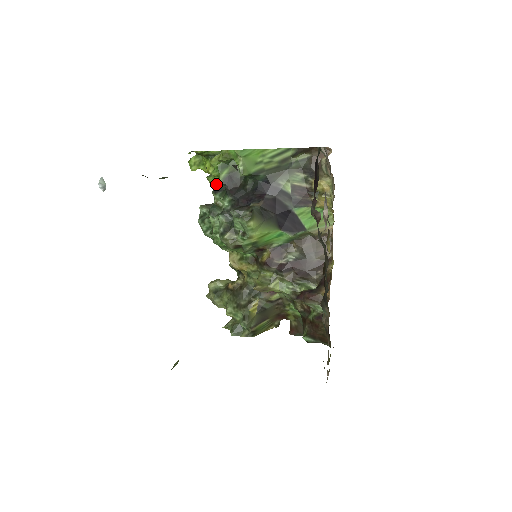
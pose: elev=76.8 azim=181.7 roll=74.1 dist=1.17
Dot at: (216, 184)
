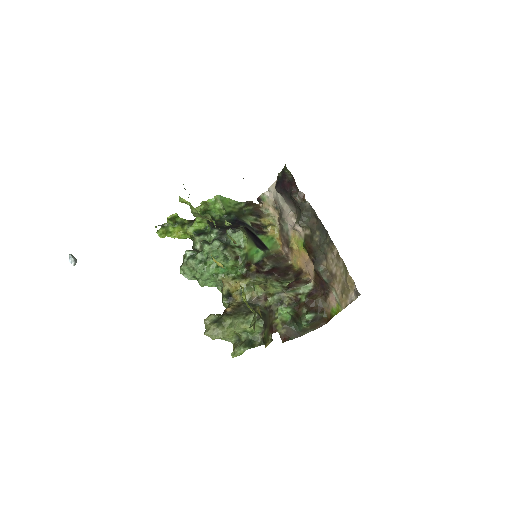
Dot at: (196, 231)
